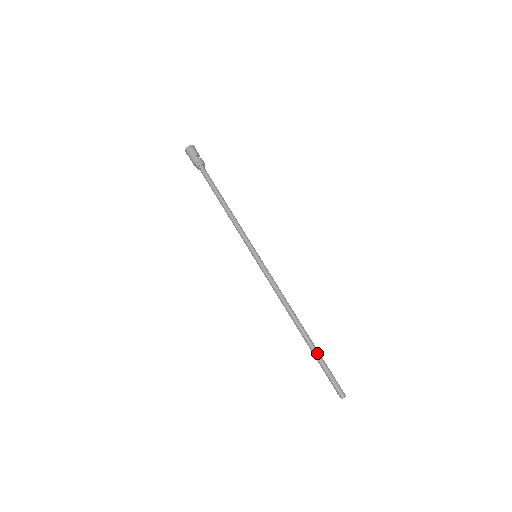
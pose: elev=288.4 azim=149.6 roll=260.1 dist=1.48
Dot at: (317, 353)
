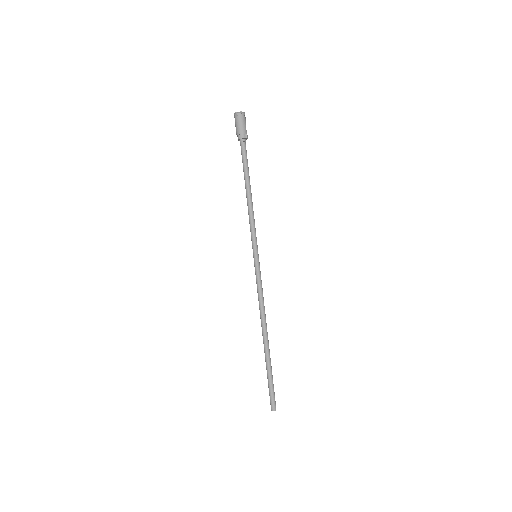
Dot at: (271, 366)
